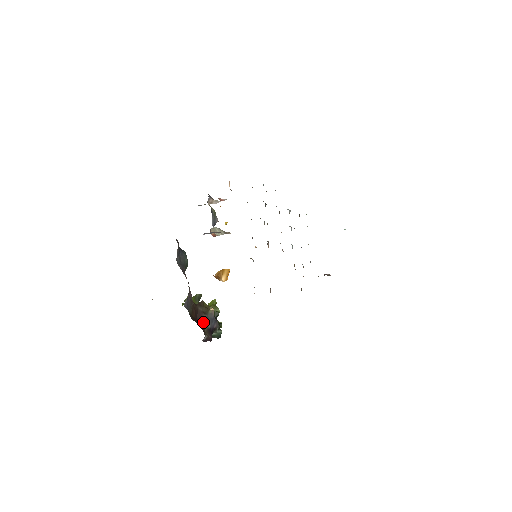
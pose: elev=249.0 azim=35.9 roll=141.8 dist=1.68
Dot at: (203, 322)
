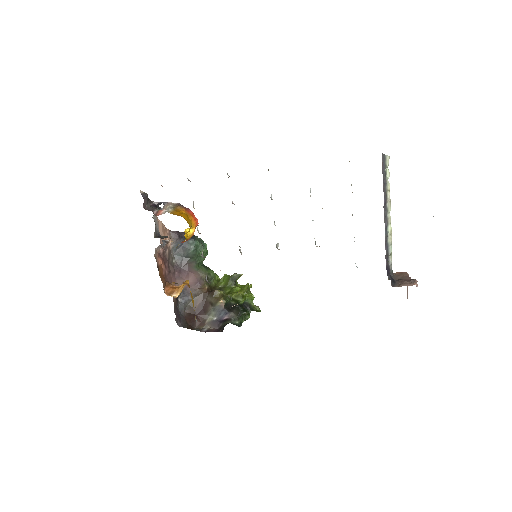
Dot at: (207, 314)
